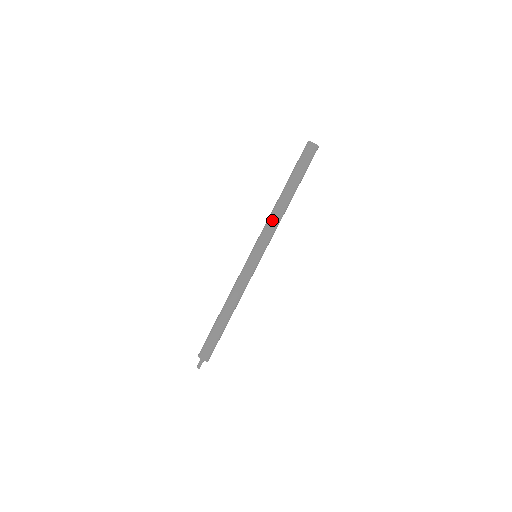
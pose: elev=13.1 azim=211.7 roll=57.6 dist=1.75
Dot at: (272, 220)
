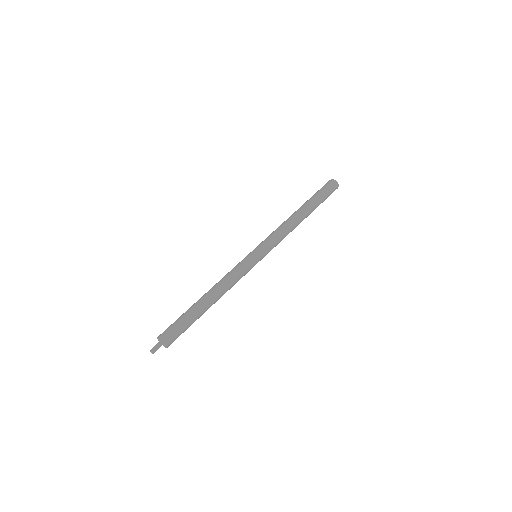
Dot at: (286, 231)
